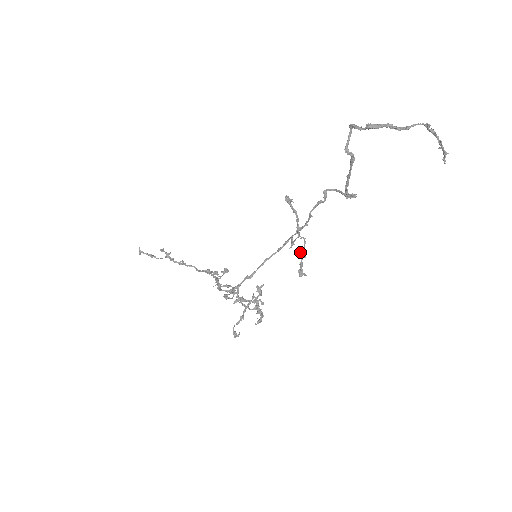
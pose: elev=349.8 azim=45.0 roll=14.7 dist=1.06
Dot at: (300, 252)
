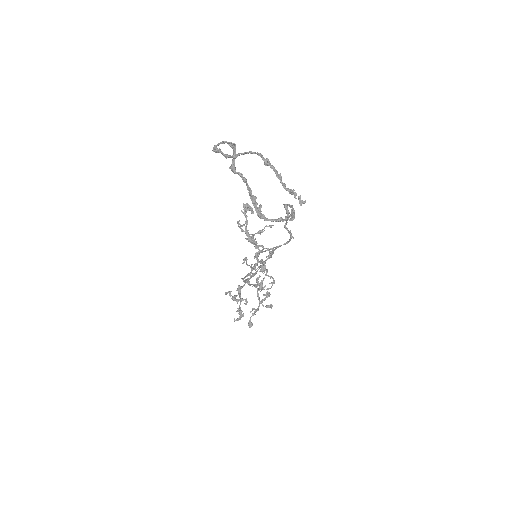
Dot at: (254, 265)
